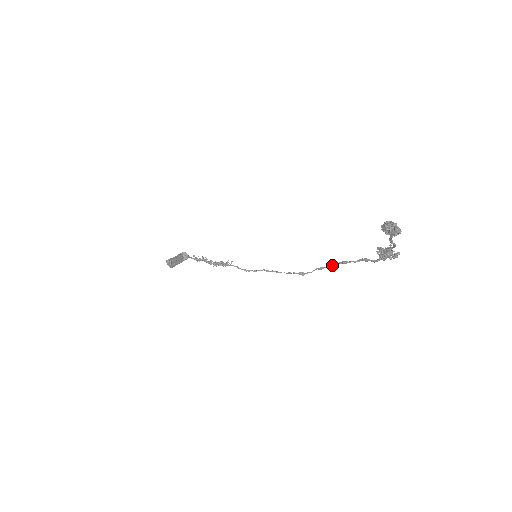
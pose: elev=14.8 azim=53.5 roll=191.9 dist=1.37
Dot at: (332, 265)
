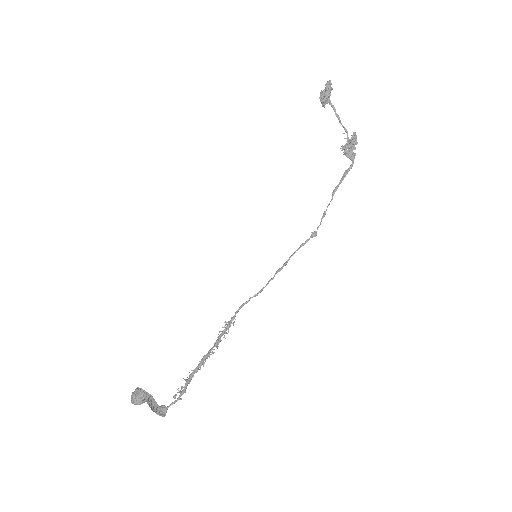
Dot at: (329, 203)
